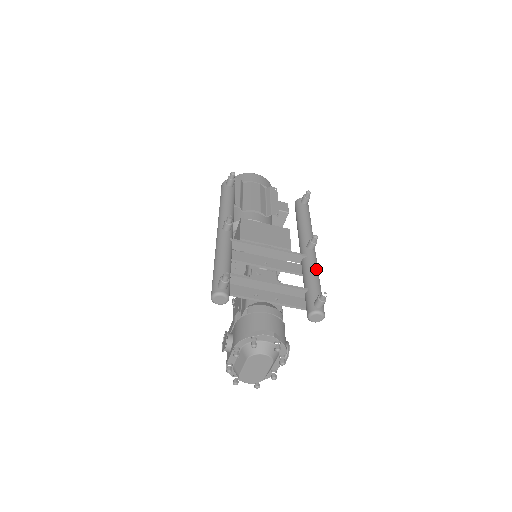
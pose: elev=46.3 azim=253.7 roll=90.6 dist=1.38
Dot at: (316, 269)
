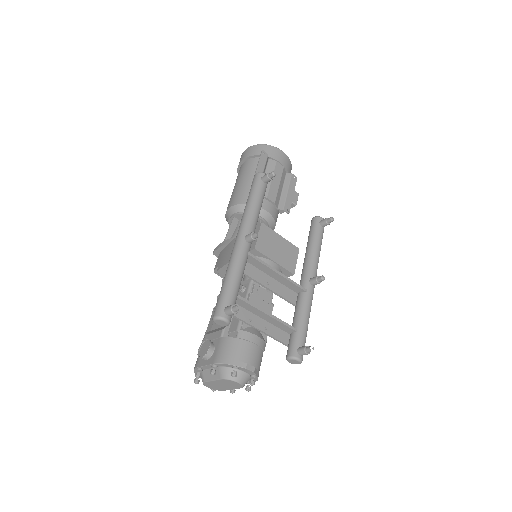
Dot at: (310, 309)
